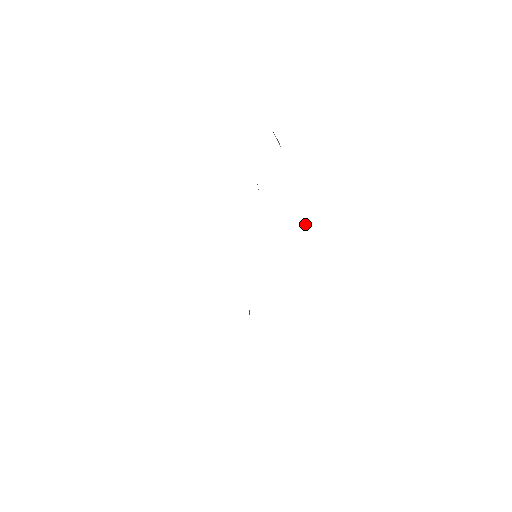
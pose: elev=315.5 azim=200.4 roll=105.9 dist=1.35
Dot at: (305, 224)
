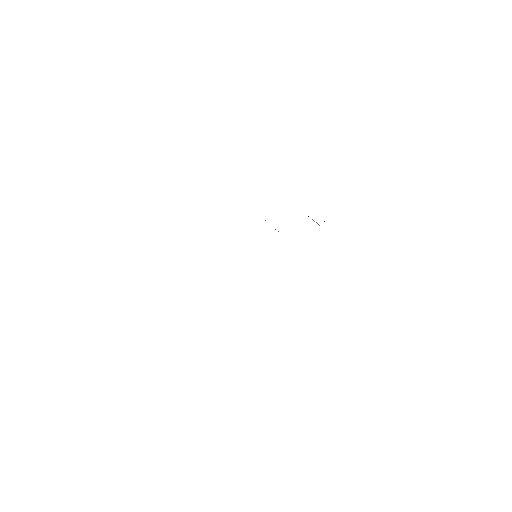
Dot at: occluded
